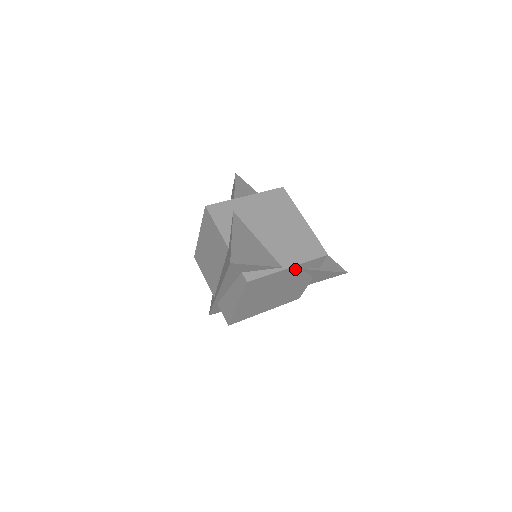
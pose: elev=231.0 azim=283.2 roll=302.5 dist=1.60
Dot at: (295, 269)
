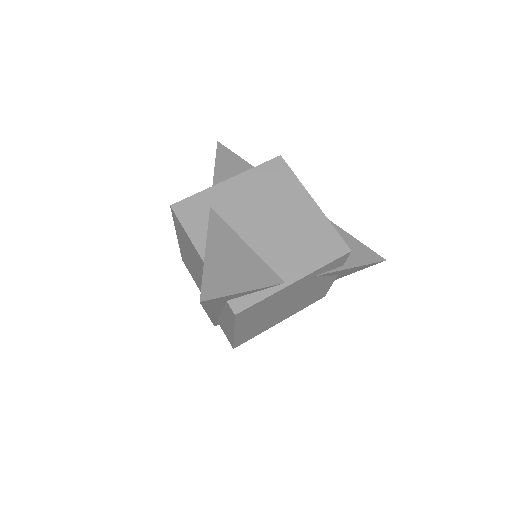
Dot at: (305, 279)
